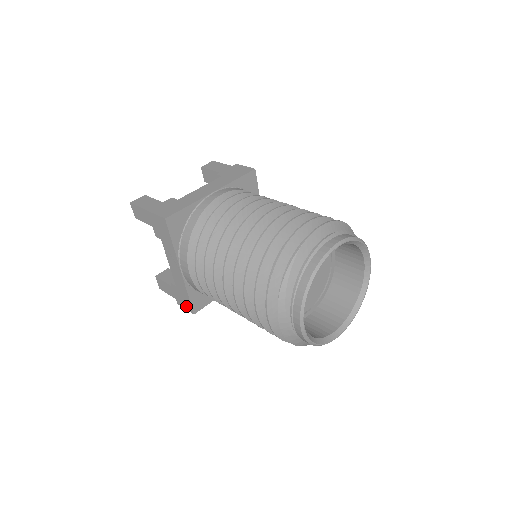
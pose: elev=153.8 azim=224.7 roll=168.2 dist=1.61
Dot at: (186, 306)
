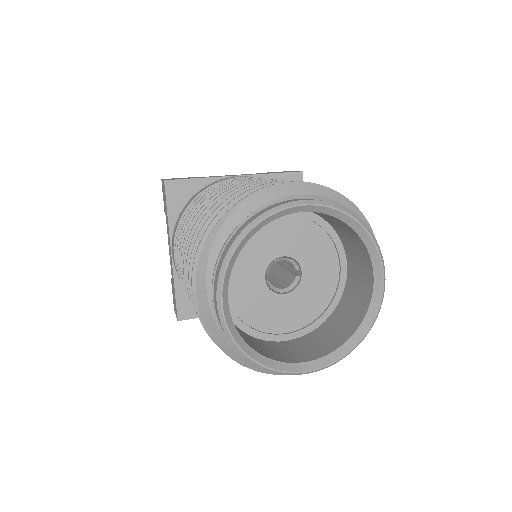
Dot at: (175, 310)
